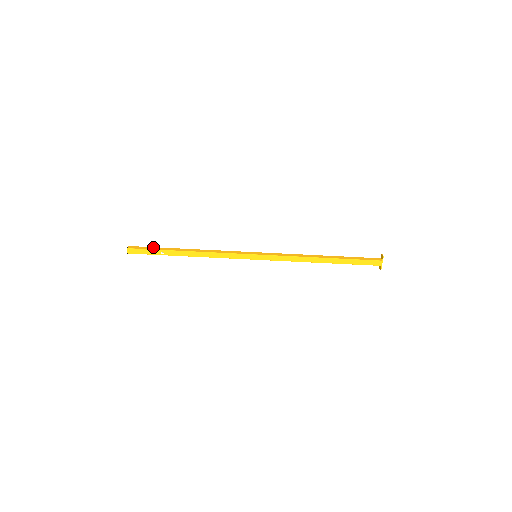
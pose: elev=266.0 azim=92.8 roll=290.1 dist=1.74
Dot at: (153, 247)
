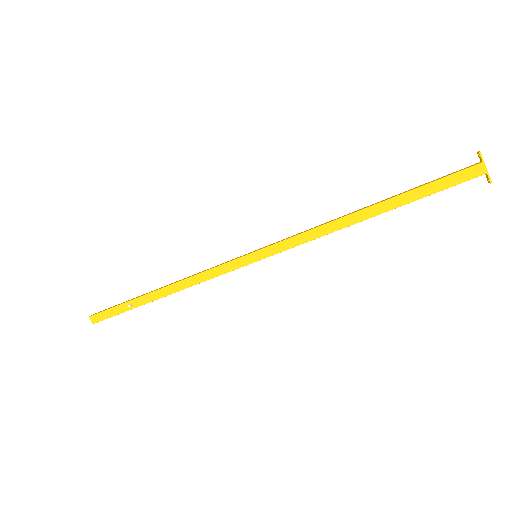
Dot at: (121, 303)
